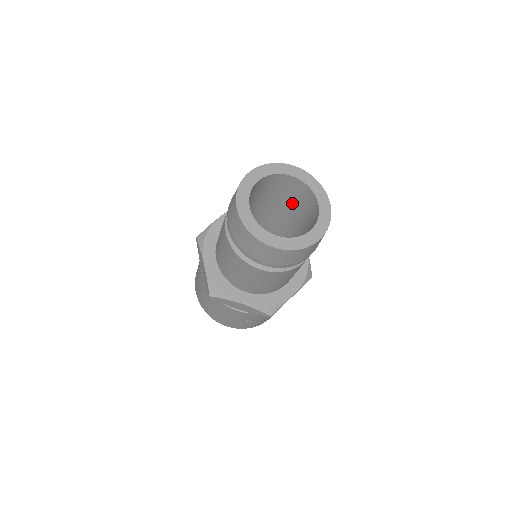
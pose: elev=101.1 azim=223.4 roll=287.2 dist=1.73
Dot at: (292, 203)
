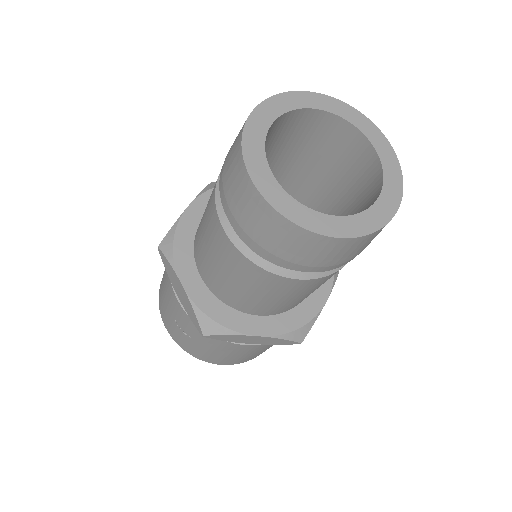
Dot at: (346, 201)
